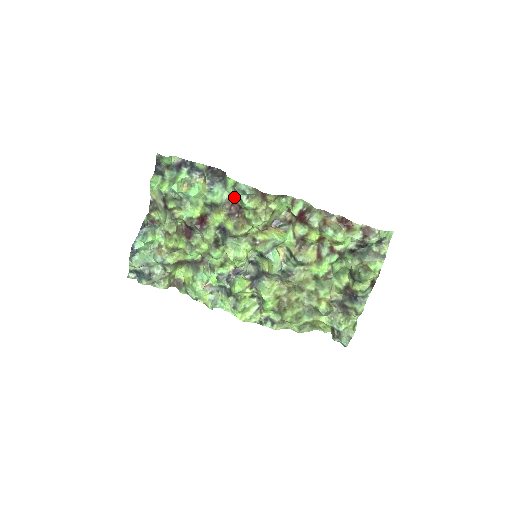
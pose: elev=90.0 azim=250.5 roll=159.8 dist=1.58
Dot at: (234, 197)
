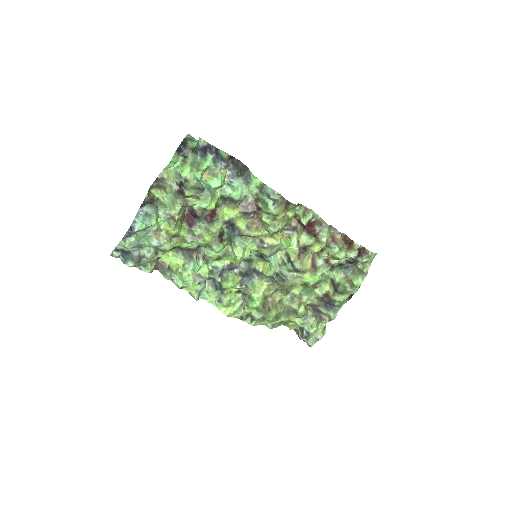
Dot at: (255, 197)
